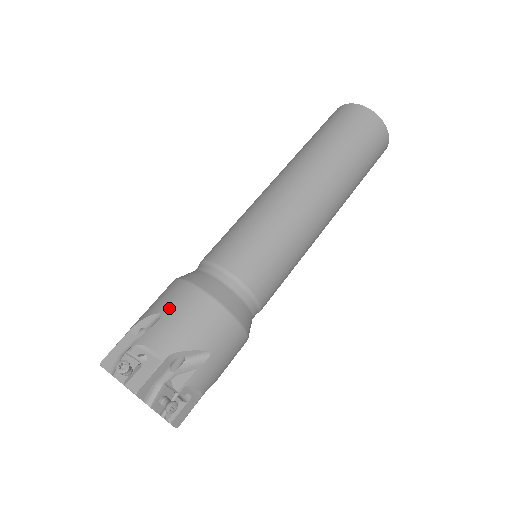
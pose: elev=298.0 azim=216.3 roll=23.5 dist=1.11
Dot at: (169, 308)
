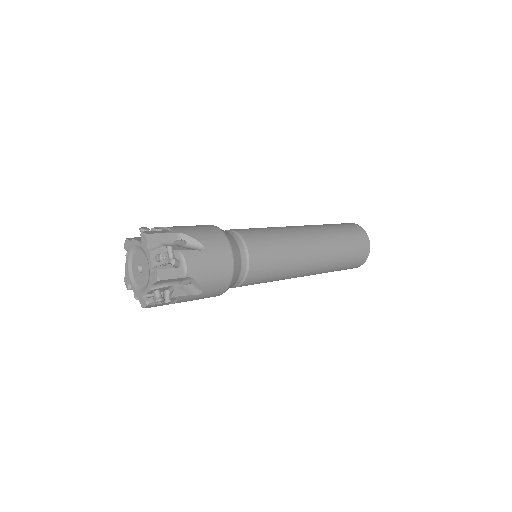
Dot at: occluded
